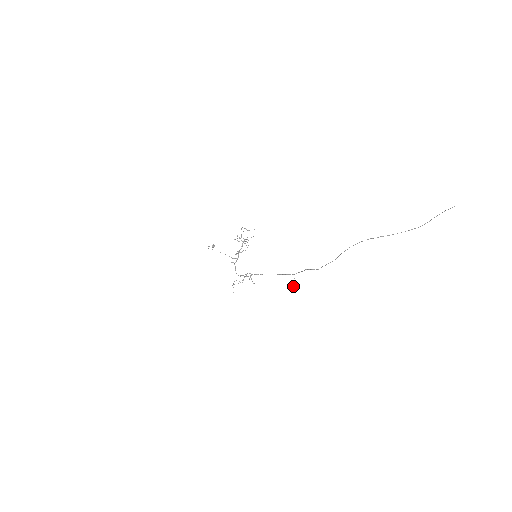
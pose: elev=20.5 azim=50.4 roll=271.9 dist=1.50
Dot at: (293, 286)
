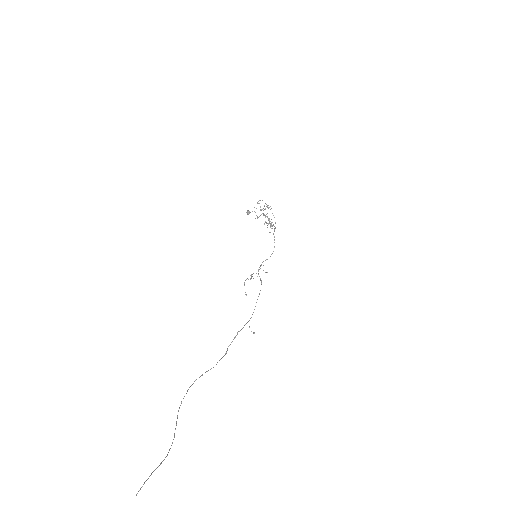
Dot at: occluded
